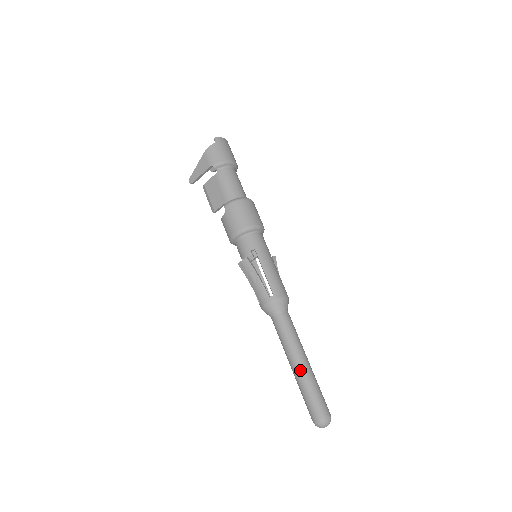
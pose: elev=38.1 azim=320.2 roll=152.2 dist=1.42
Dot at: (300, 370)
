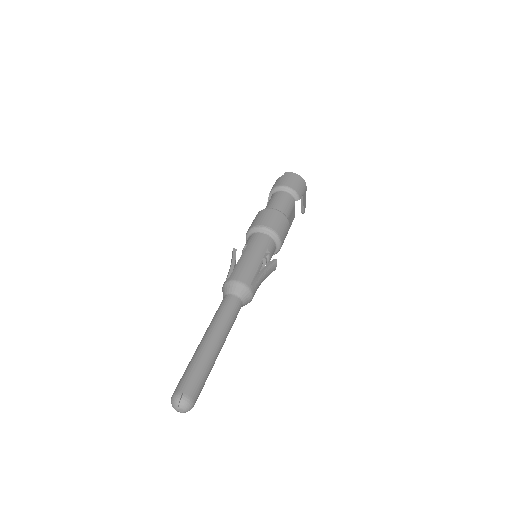
Dot at: (199, 345)
